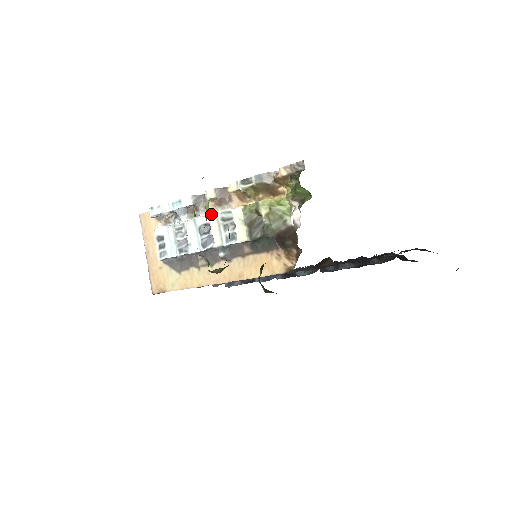
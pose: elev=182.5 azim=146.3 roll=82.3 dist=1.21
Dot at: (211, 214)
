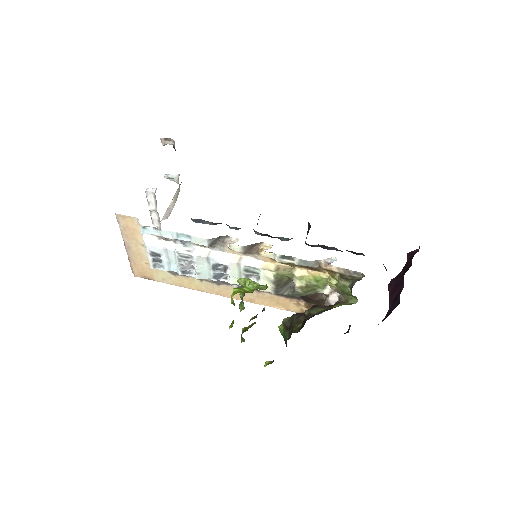
Dot at: (231, 261)
